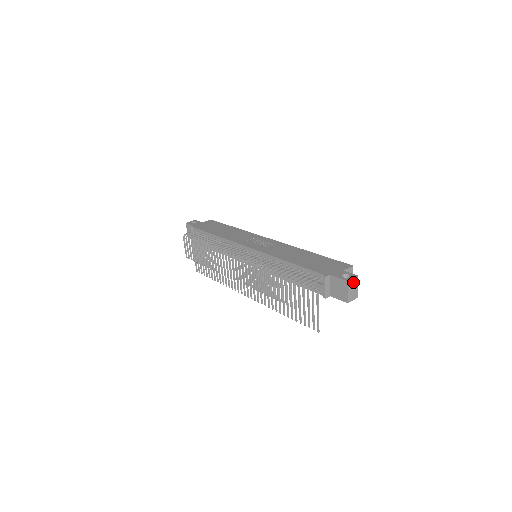
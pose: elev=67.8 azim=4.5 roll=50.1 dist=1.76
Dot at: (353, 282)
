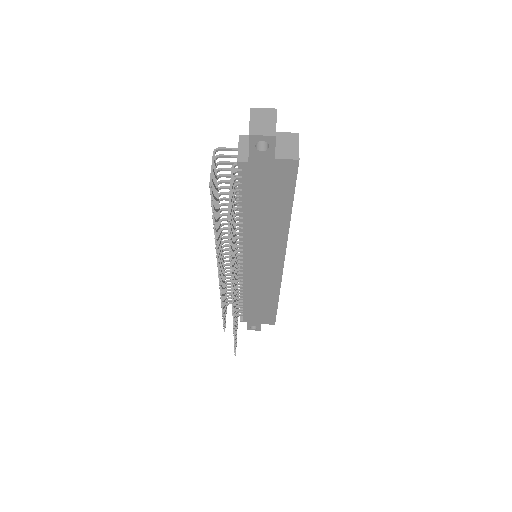
Dot at: (264, 113)
